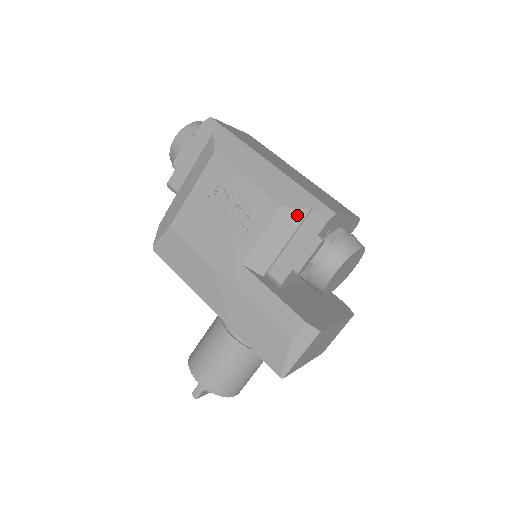
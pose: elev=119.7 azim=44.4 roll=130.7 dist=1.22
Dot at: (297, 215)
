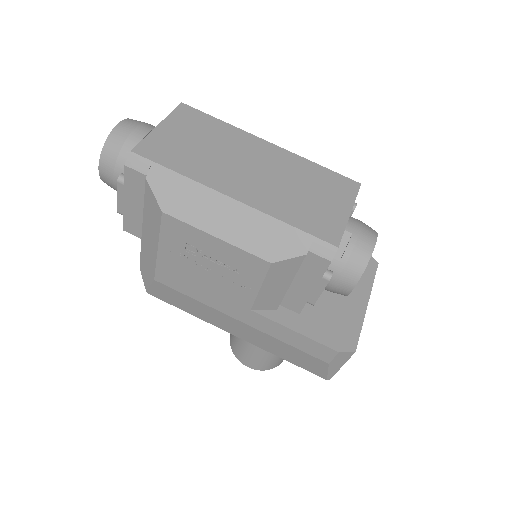
Dot at: (293, 263)
